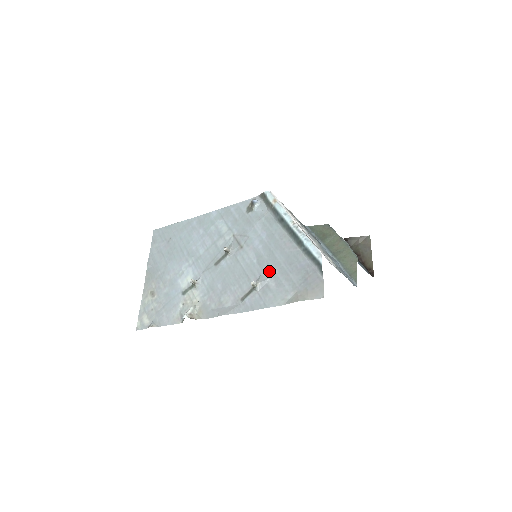
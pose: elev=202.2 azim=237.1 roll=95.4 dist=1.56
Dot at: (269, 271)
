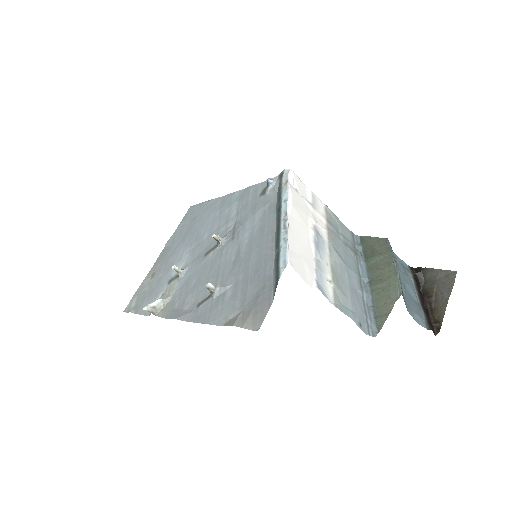
Dot at: (235, 275)
